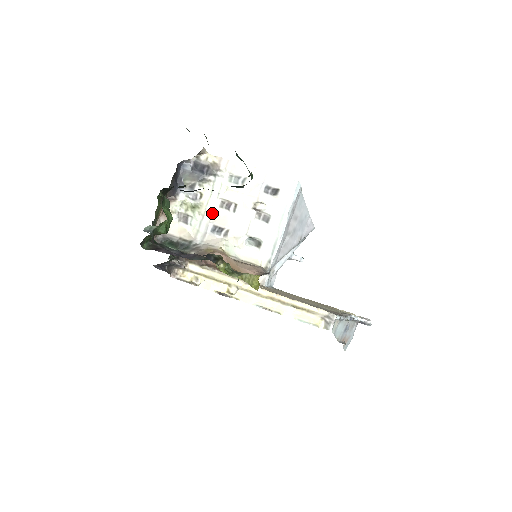
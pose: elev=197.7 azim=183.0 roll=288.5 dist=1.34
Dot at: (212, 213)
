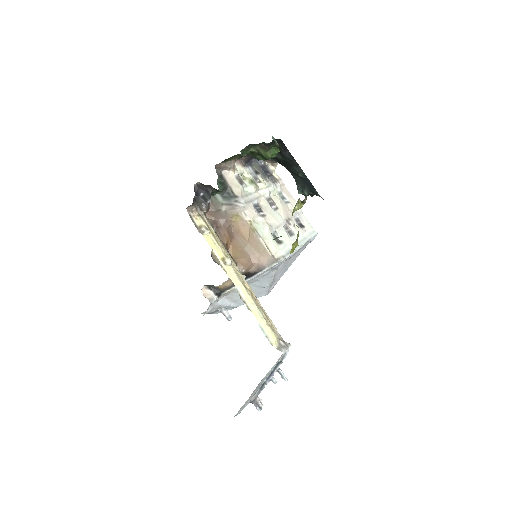
Dot at: (261, 196)
